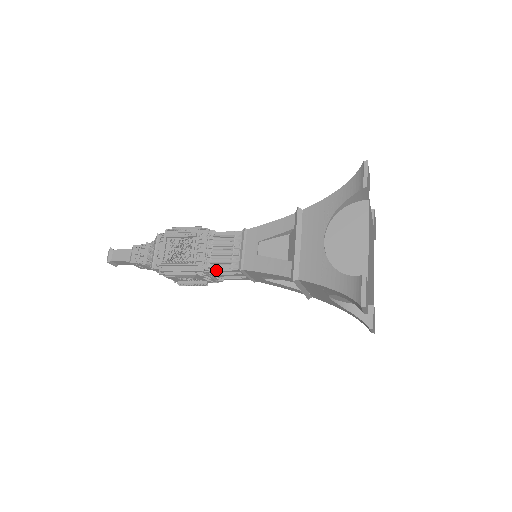
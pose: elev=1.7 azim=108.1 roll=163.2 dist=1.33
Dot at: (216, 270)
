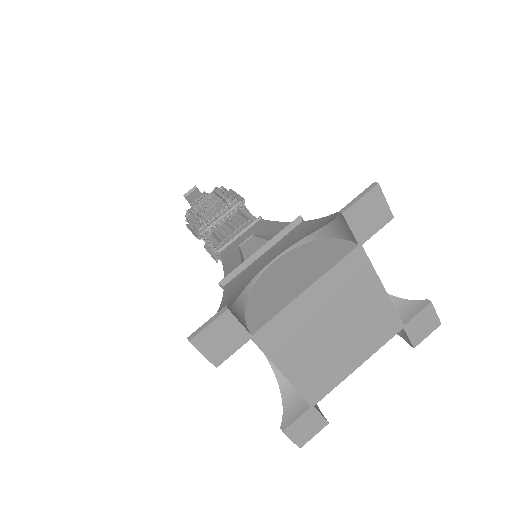
Dot at: occluded
